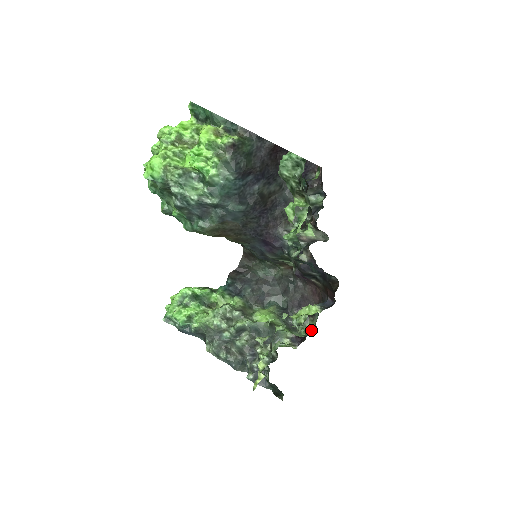
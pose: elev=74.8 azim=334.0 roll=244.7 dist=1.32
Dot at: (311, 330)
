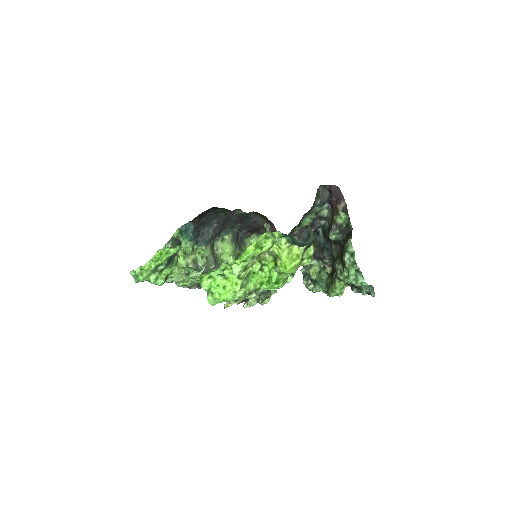
Dot at: occluded
